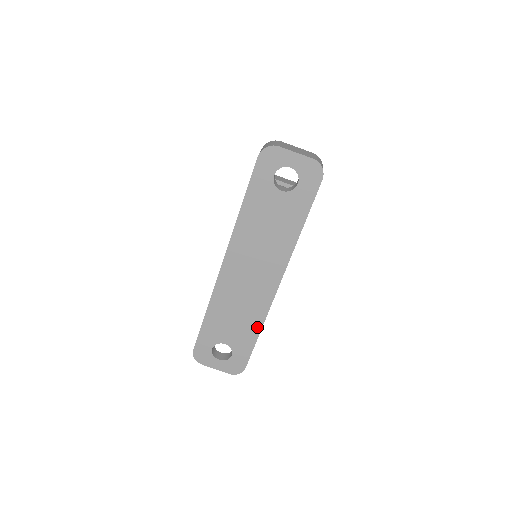
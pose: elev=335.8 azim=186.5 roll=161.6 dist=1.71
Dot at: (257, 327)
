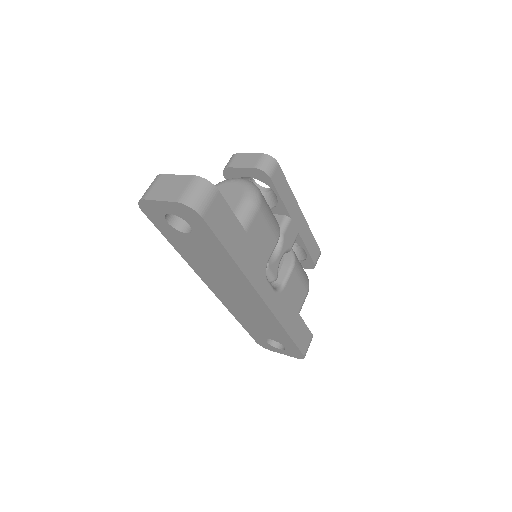
Dot at: (281, 330)
